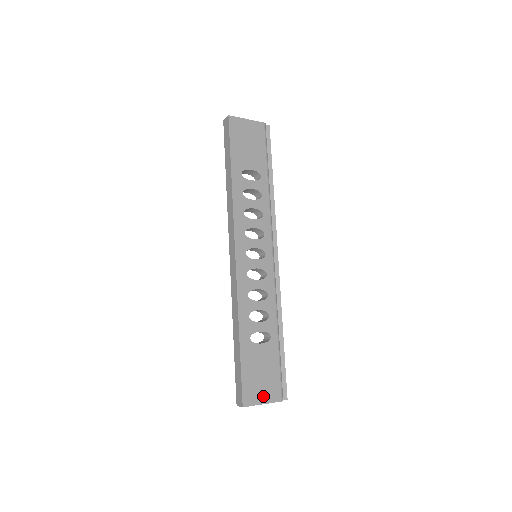
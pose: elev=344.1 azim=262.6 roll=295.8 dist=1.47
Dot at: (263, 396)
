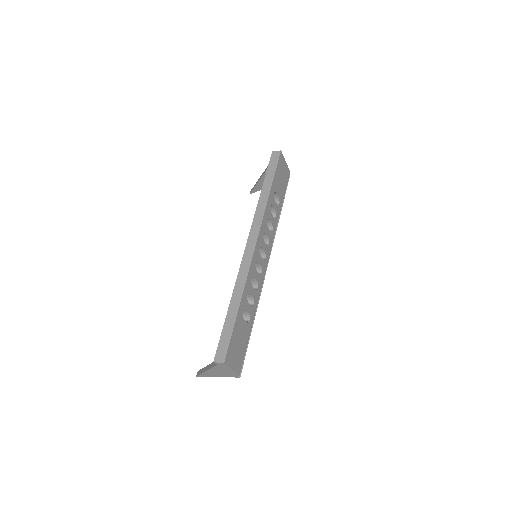
Dot at: (234, 363)
